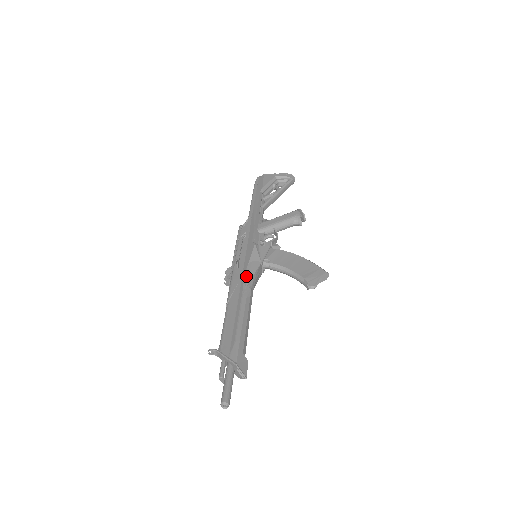
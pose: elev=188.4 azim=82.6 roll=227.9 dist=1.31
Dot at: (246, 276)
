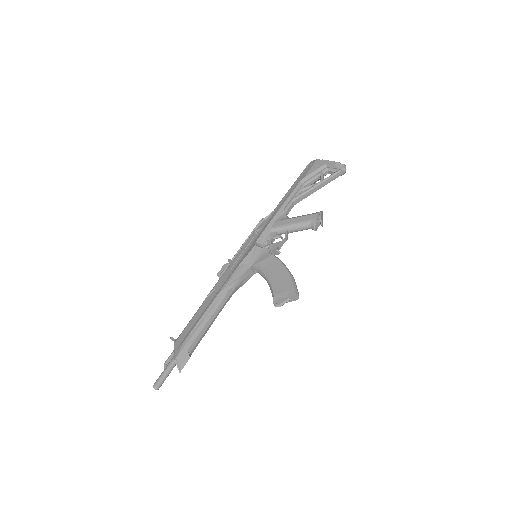
Dot at: (230, 278)
